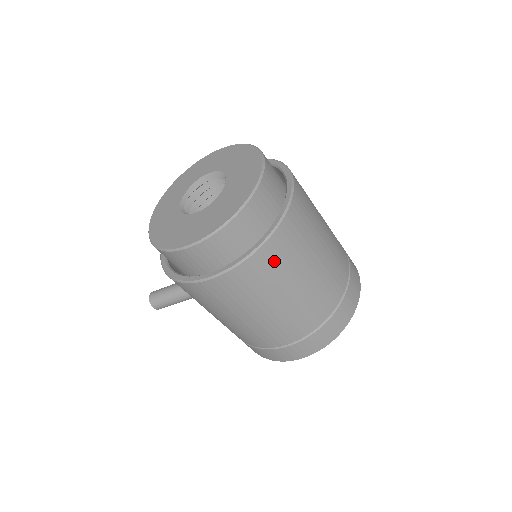
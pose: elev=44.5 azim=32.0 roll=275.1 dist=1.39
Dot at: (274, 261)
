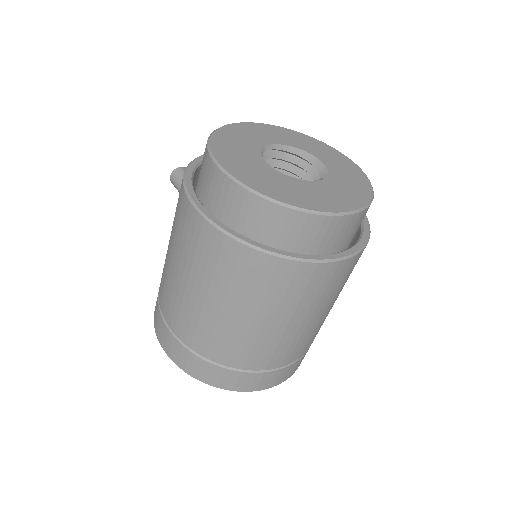
Dot at: (241, 270)
